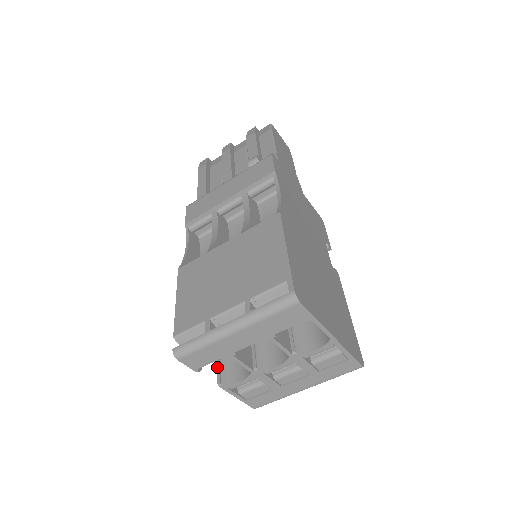
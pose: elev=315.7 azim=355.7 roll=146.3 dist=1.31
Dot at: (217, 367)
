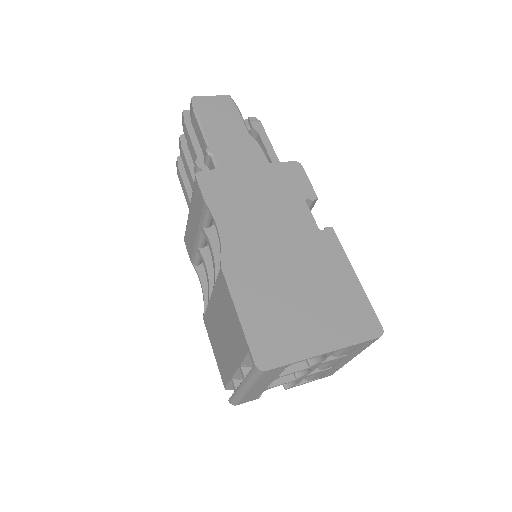
Dot at: occluded
